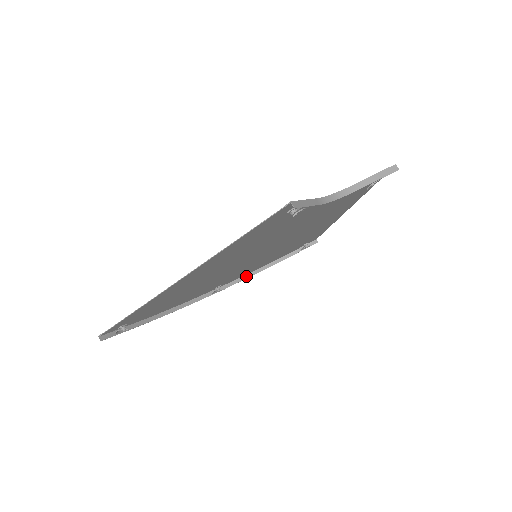
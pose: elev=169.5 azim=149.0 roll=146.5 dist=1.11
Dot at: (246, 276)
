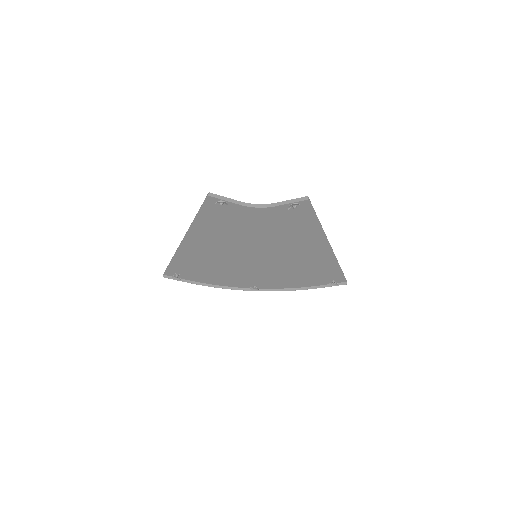
Dot at: (283, 289)
